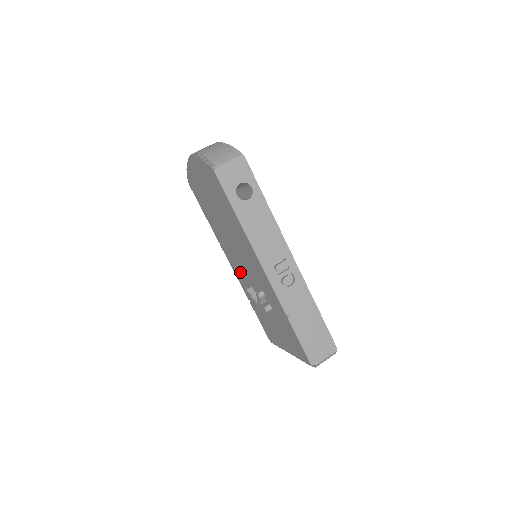
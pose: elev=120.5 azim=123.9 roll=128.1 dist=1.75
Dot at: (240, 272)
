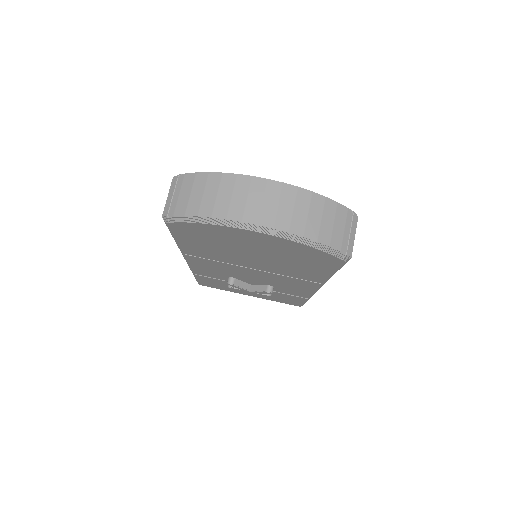
Dot at: (218, 271)
